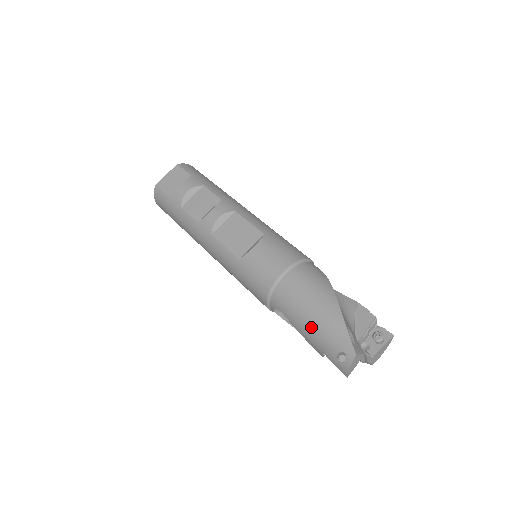
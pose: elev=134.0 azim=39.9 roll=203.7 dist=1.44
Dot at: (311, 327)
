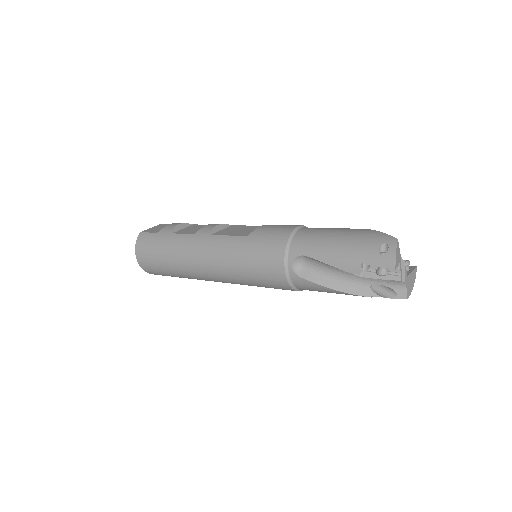
Dot at: (342, 244)
